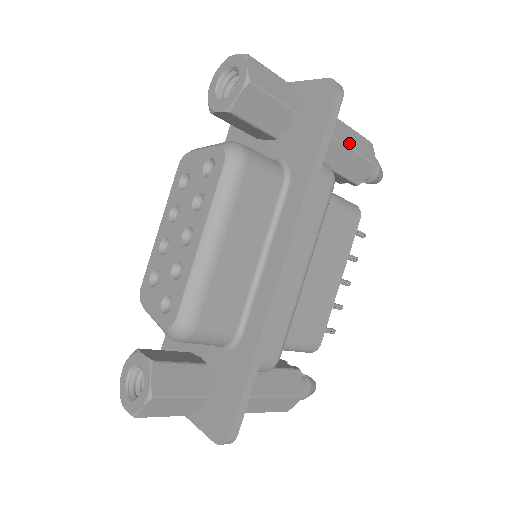
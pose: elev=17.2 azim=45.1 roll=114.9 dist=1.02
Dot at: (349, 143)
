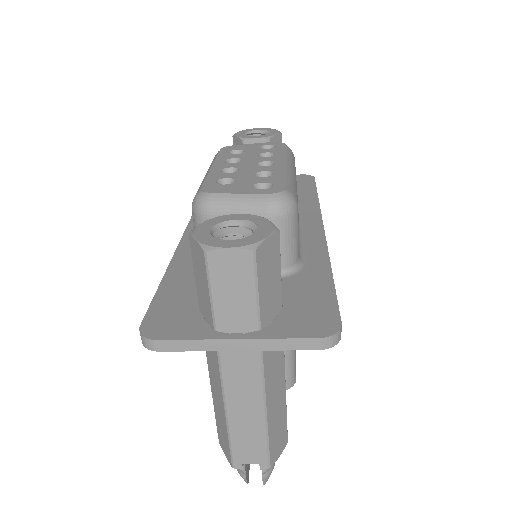
Dot at: occluded
